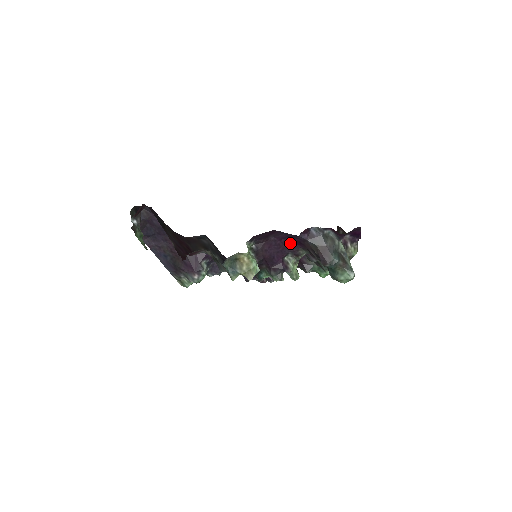
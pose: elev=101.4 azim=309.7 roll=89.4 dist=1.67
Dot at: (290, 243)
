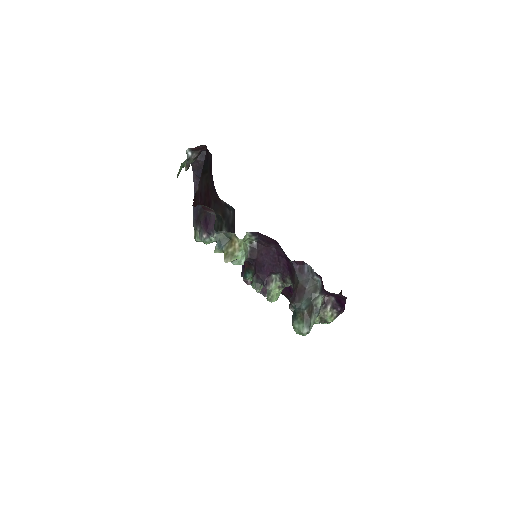
Dot at: (284, 265)
